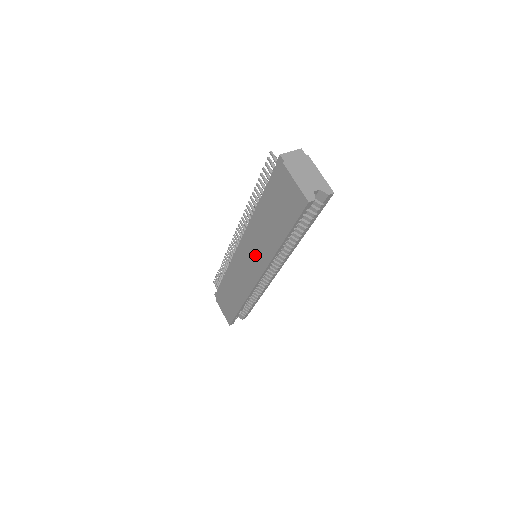
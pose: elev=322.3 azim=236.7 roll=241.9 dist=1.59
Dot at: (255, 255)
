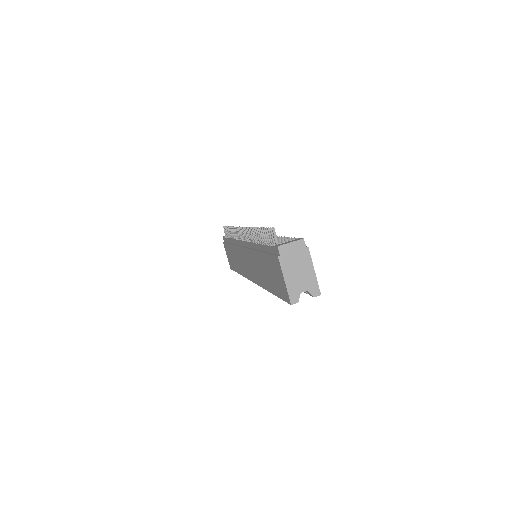
Dot at: (252, 267)
